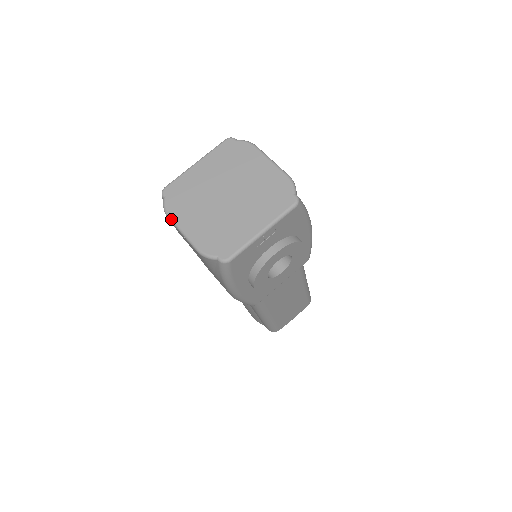
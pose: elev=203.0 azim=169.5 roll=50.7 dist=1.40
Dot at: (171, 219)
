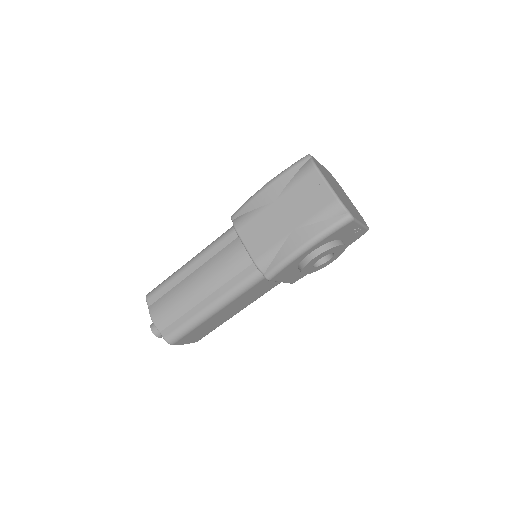
Dot at: (320, 171)
